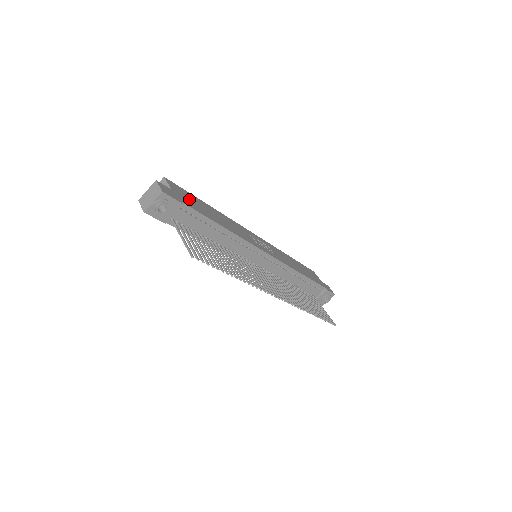
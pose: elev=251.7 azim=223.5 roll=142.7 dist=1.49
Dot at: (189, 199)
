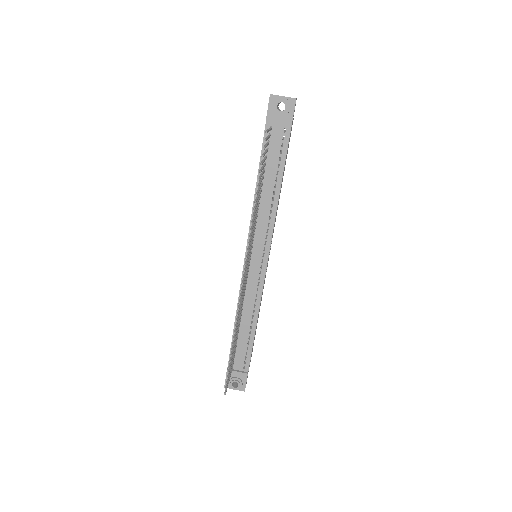
Dot at: occluded
